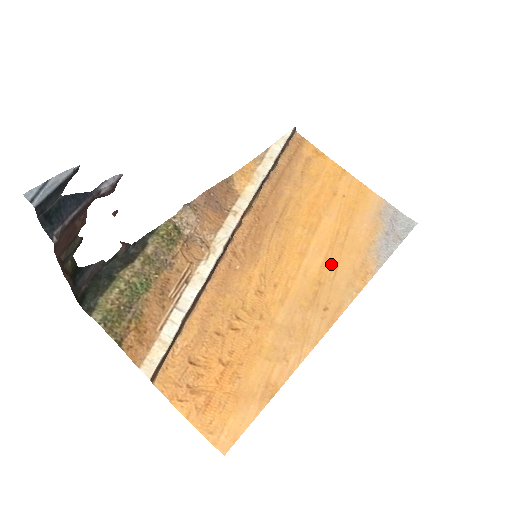
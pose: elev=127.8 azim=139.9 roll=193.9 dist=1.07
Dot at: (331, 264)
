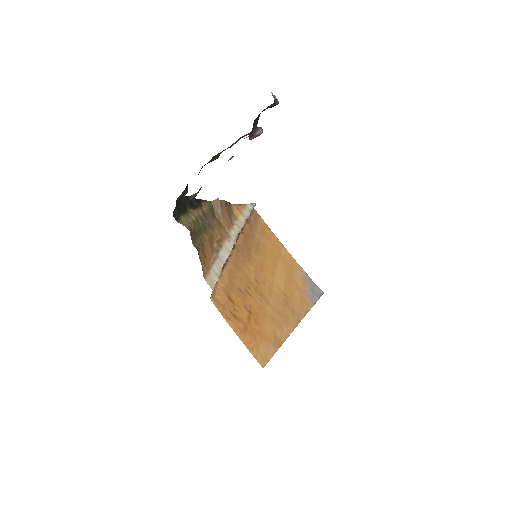
Dot at: (289, 289)
